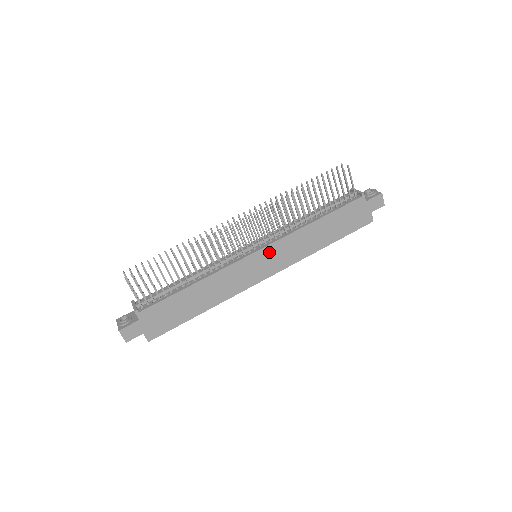
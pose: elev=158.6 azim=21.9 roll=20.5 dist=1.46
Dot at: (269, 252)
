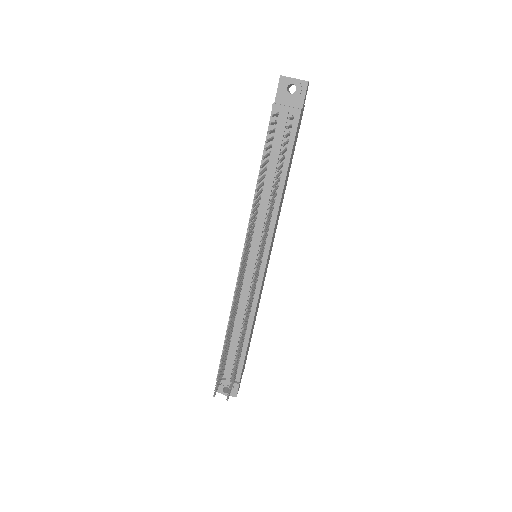
Dot at: (270, 248)
